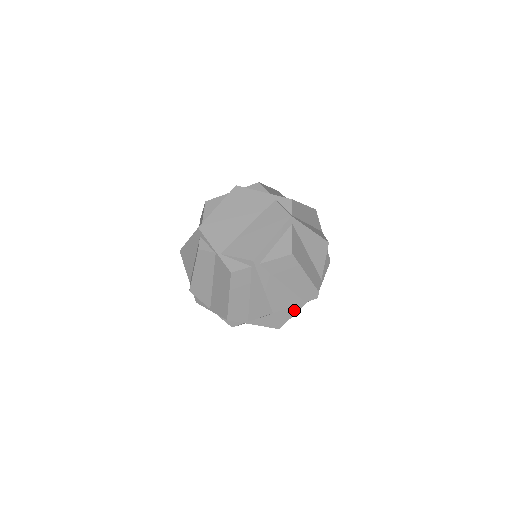
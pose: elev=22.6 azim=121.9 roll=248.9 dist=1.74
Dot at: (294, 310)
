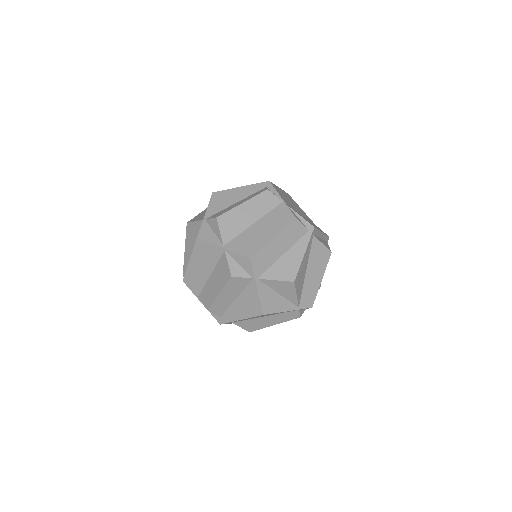
Dot at: (287, 307)
